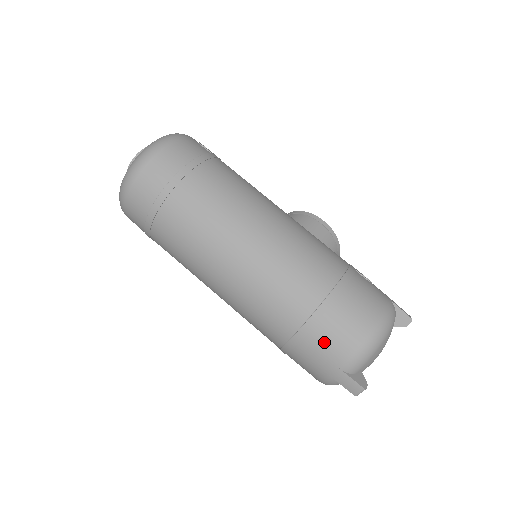
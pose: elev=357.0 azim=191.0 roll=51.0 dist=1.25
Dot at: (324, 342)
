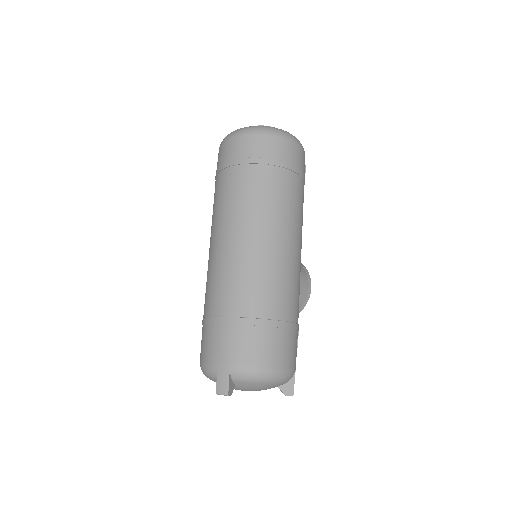
Dot at: (242, 341)
